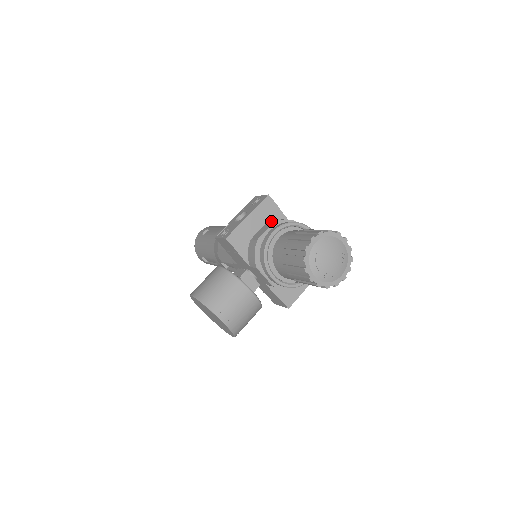
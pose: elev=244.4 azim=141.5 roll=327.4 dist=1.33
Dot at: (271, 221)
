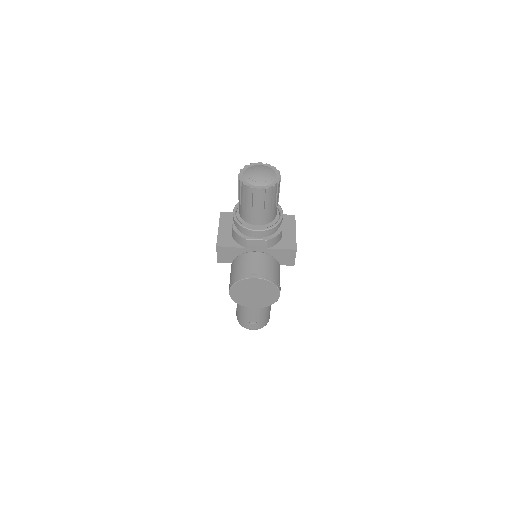
Dot at: occluded
